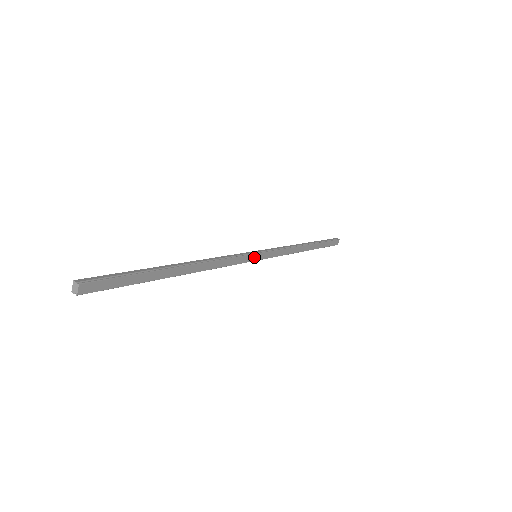
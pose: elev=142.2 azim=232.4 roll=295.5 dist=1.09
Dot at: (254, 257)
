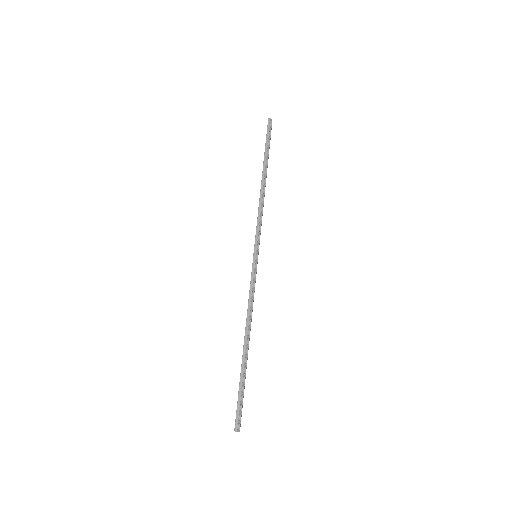
Dot at: (257, 261)
